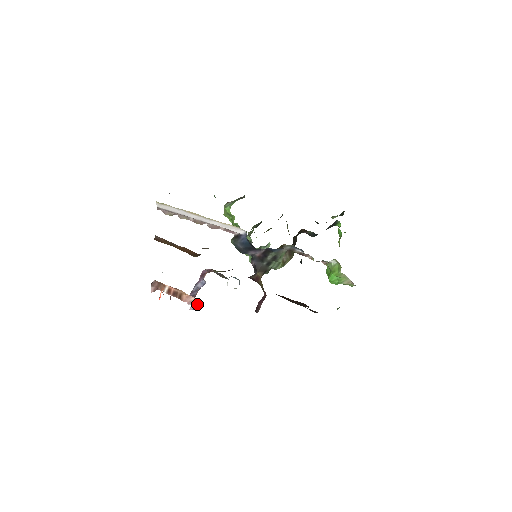
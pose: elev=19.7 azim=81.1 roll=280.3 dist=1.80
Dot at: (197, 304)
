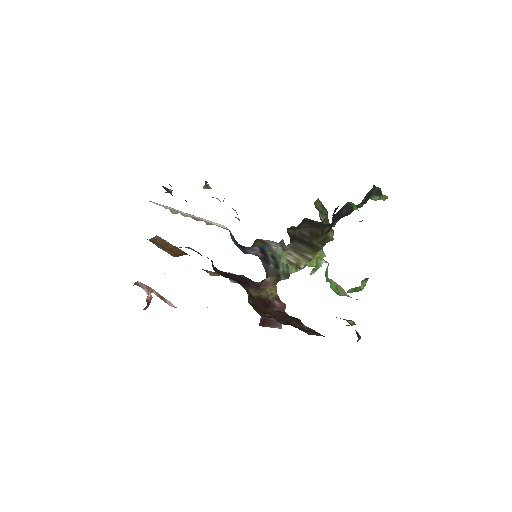
Dot at: occluded
